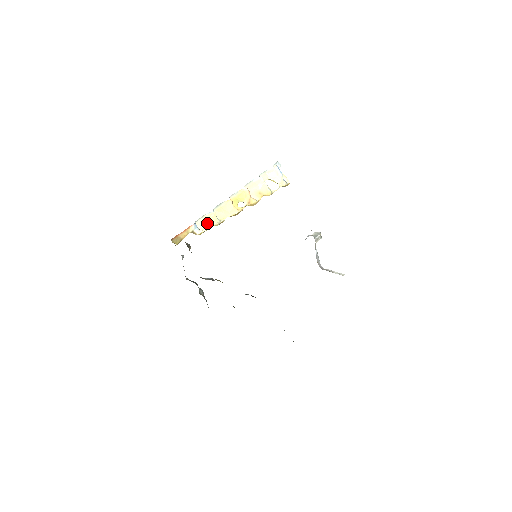
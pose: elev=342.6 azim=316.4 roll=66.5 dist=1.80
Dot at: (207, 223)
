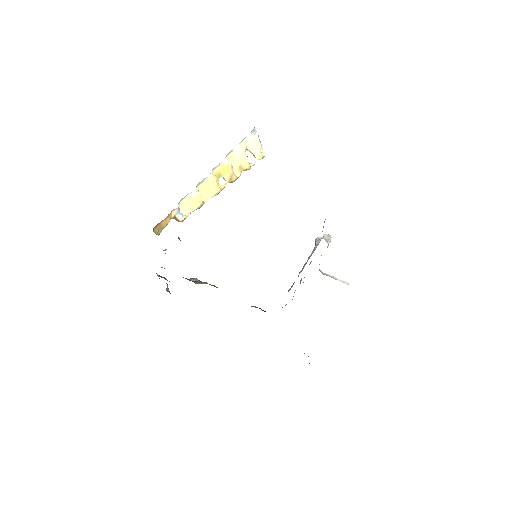
Dot at: (190, 206)
